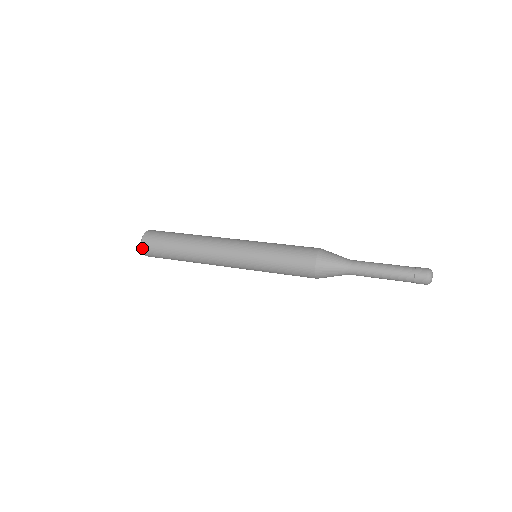
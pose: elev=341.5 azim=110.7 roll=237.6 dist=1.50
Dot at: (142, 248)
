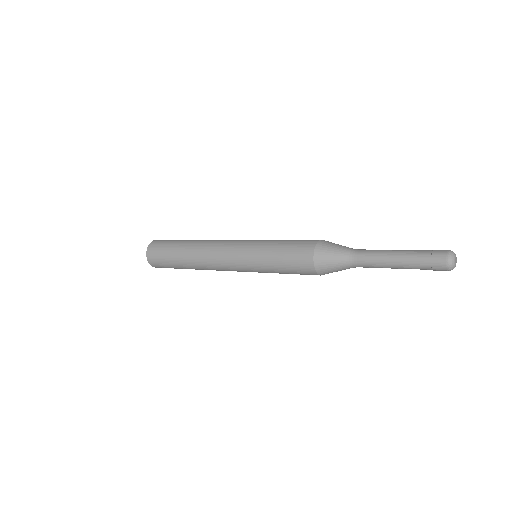
Dot at: (148, 260)
